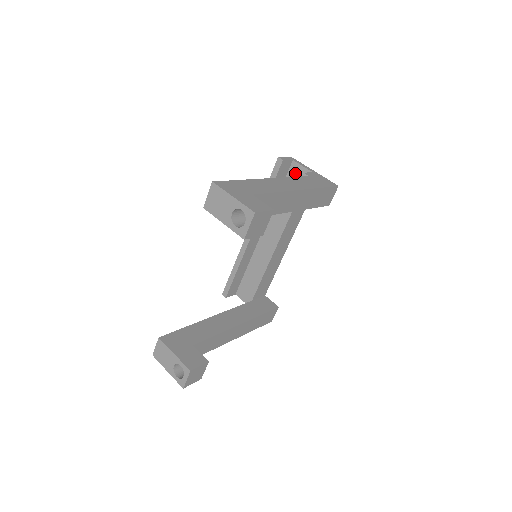
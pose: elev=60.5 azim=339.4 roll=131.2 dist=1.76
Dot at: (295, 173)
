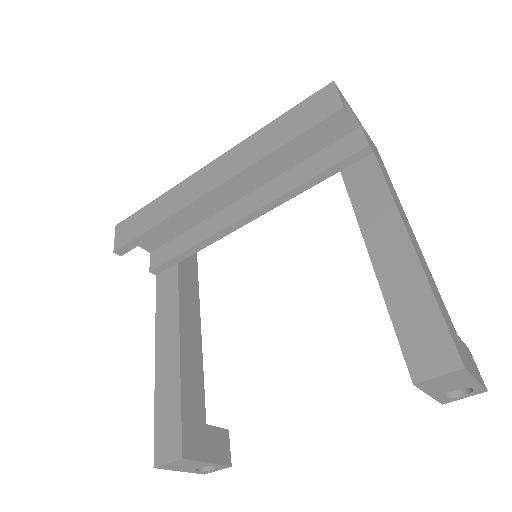
Dot at: occluded
